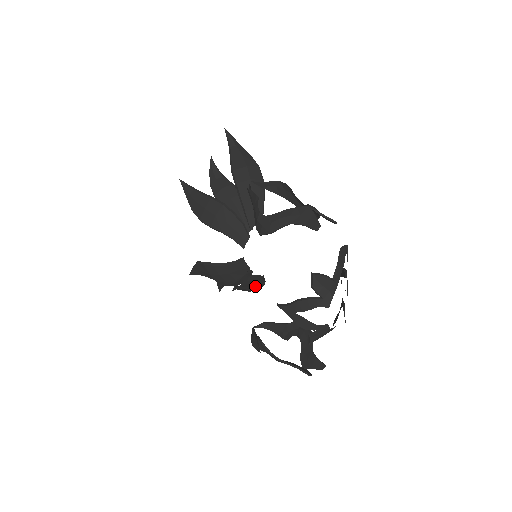
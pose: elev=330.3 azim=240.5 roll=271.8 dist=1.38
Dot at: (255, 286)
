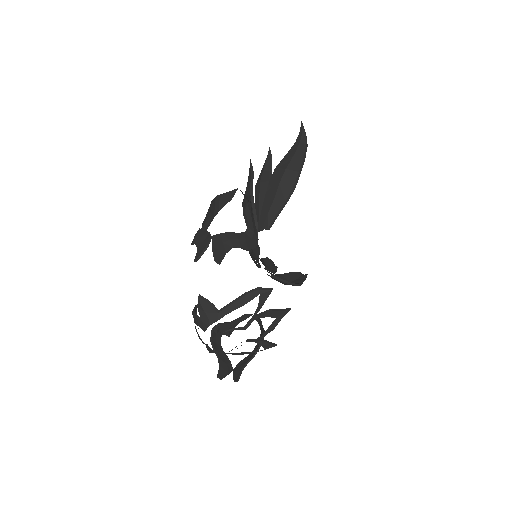
Dot at: occluded
